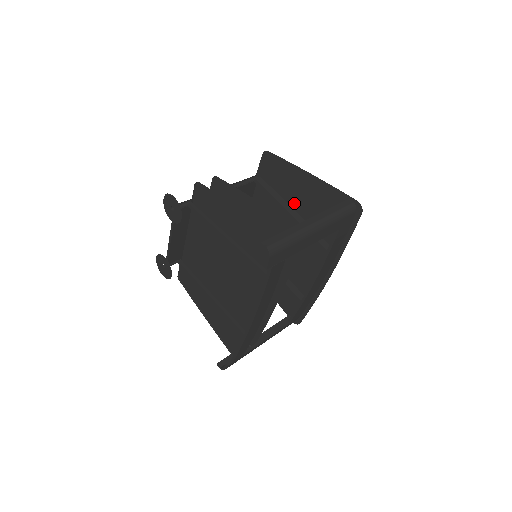
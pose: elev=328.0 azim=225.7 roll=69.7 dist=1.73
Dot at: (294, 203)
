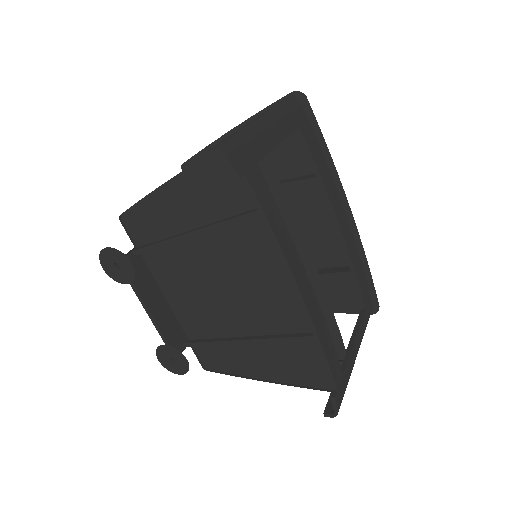
Dot at: occluded
